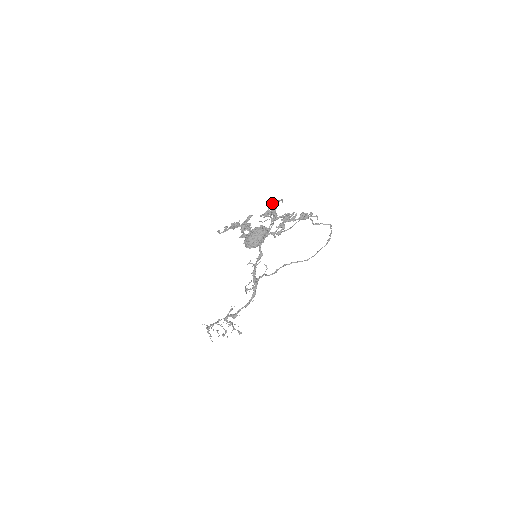
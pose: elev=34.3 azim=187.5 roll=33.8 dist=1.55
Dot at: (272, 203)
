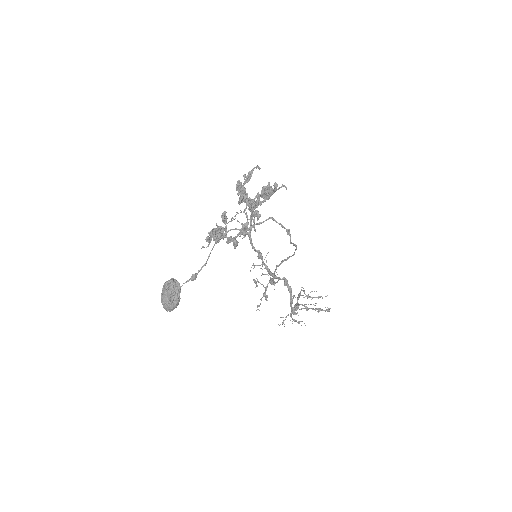
Dot at: occluded
